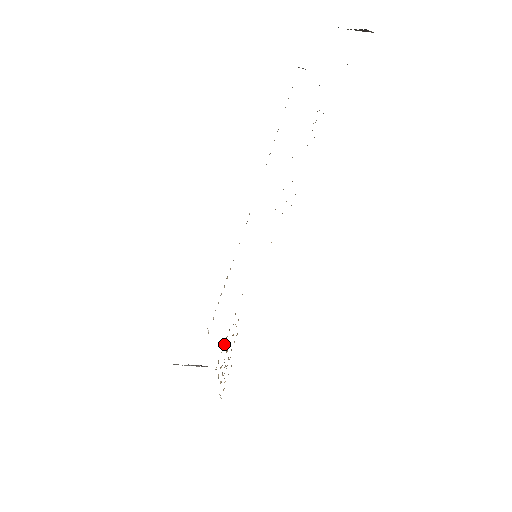
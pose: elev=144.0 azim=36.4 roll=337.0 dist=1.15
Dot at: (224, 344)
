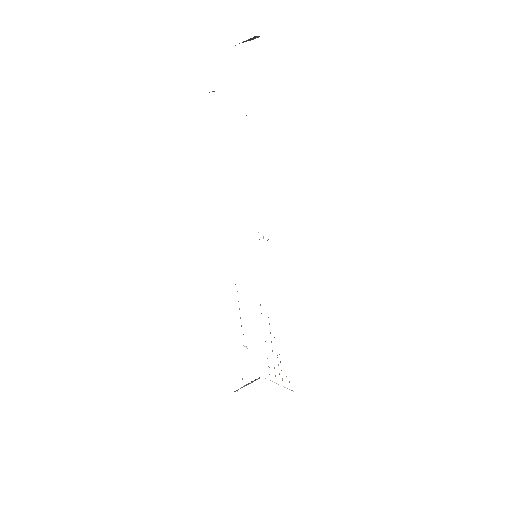
Dot at: occluded
